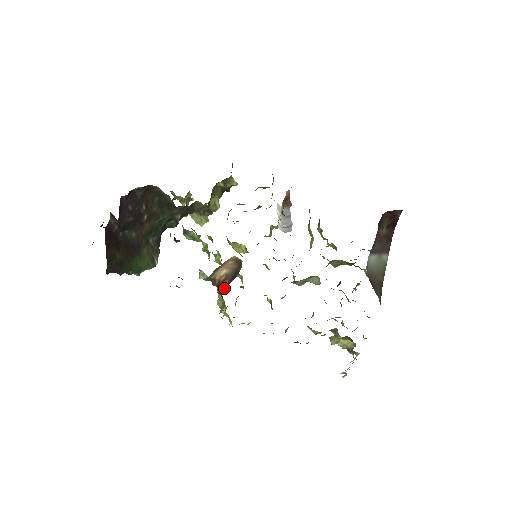
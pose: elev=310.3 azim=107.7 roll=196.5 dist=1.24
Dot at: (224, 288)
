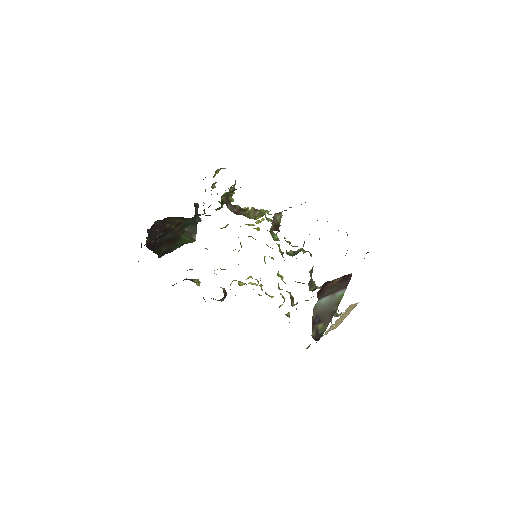
Dot at: occluded
